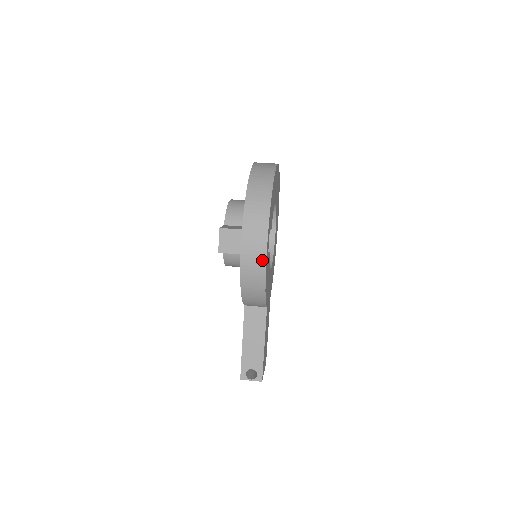
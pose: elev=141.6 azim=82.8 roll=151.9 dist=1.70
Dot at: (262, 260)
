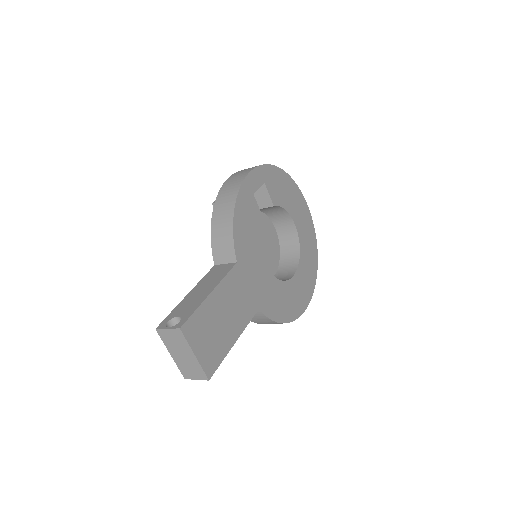
Dot at: (242, 178)
